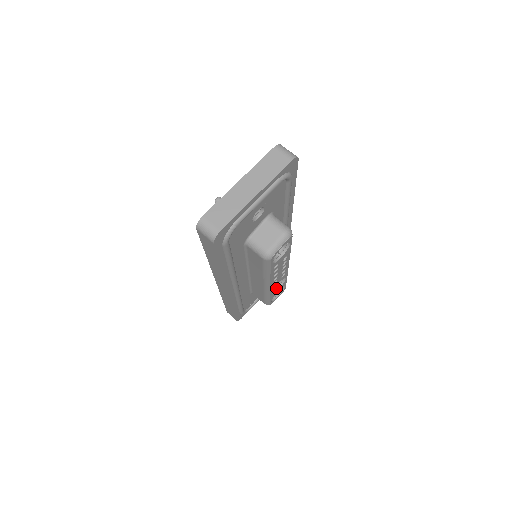
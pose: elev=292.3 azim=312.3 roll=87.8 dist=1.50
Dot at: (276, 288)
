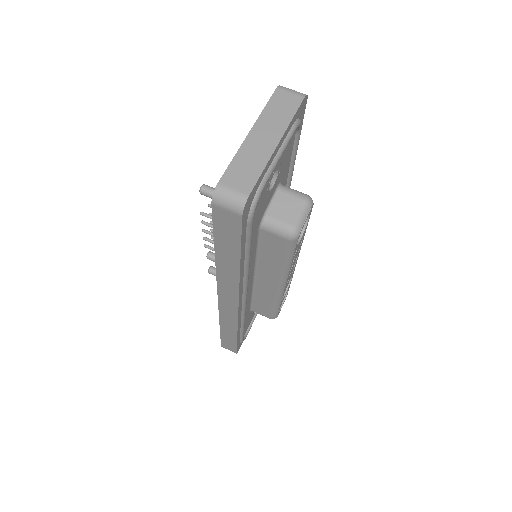
Dot at: occluded
